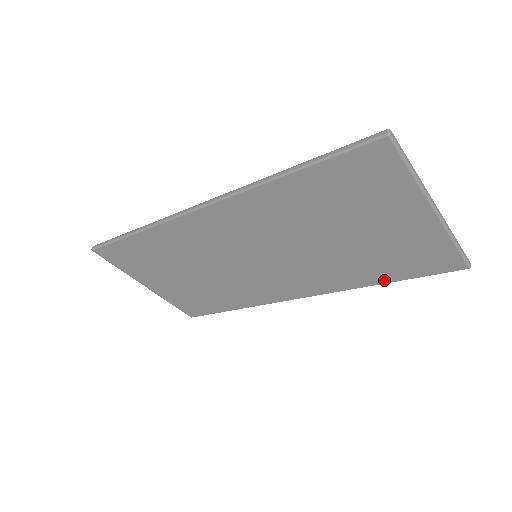
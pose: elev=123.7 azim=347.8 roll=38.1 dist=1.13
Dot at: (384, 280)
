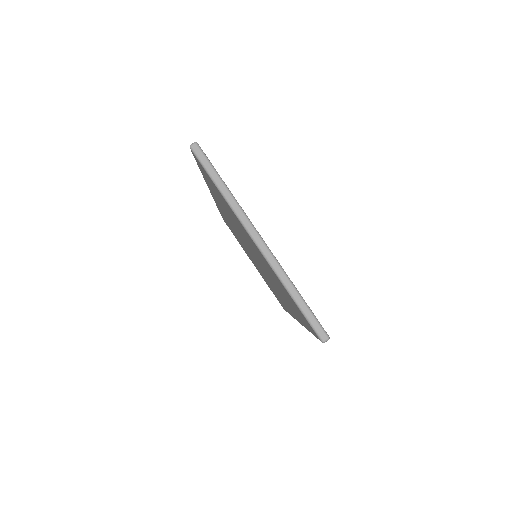
Dot at: occluded
